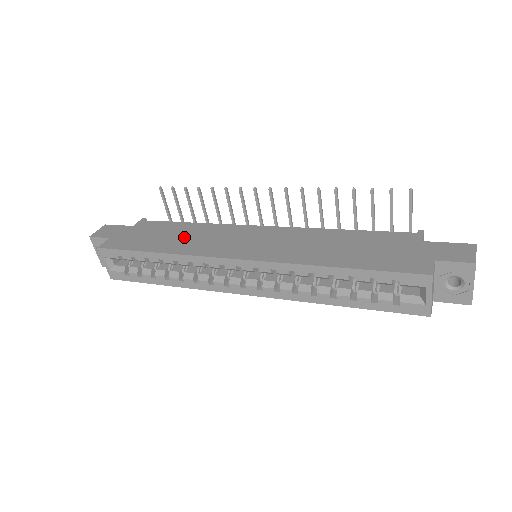
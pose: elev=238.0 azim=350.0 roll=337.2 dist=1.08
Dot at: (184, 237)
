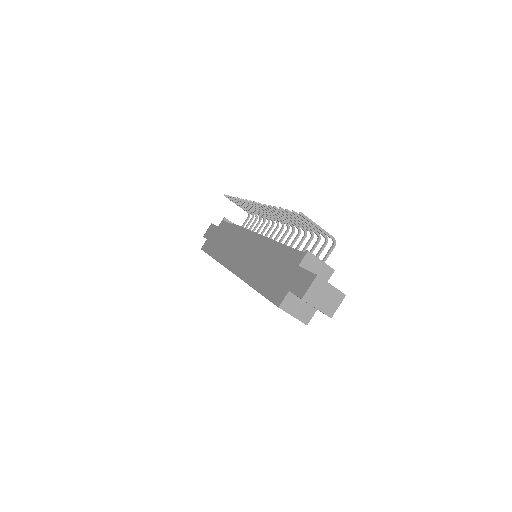
Dot at: (226, 243)
